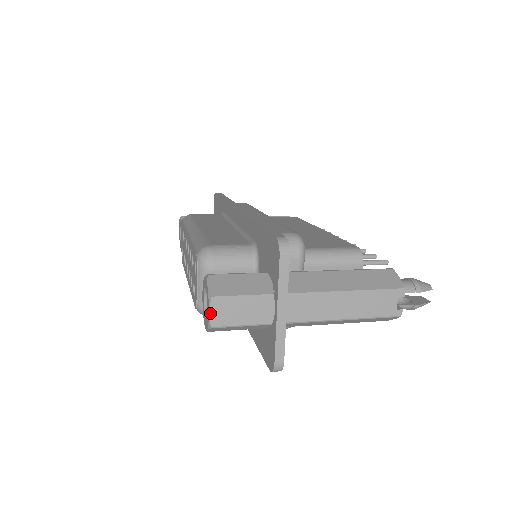
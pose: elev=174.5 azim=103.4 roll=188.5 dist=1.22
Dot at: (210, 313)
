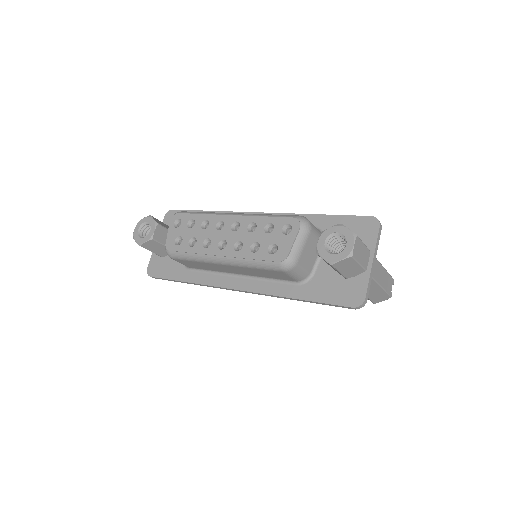
Dot at: (354, 245)
